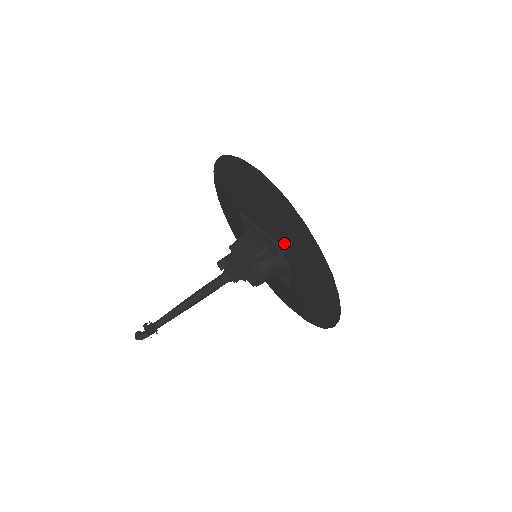
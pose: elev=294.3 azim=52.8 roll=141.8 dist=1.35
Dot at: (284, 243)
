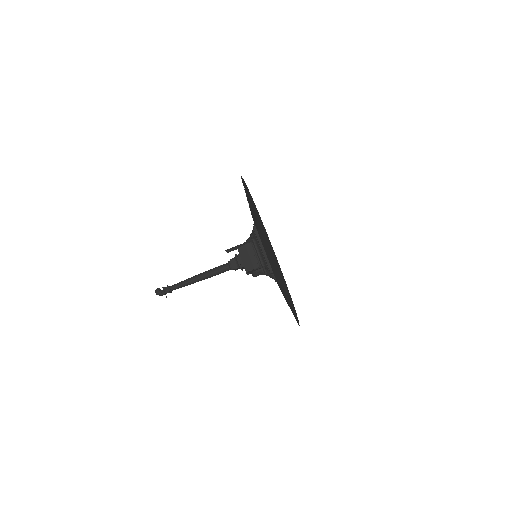
Dot at: (277, 280)
